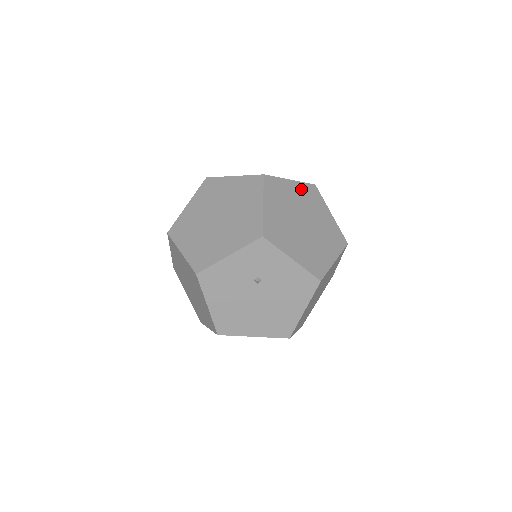
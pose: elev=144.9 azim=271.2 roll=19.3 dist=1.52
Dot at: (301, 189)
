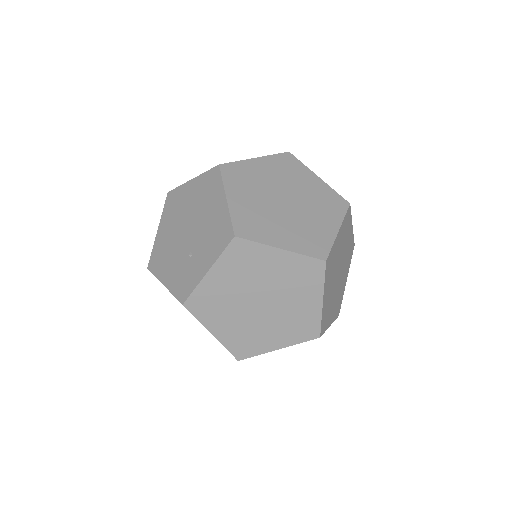
Dot at: occluded
